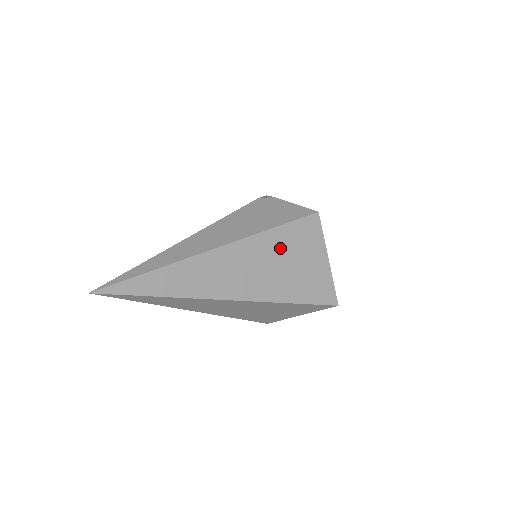
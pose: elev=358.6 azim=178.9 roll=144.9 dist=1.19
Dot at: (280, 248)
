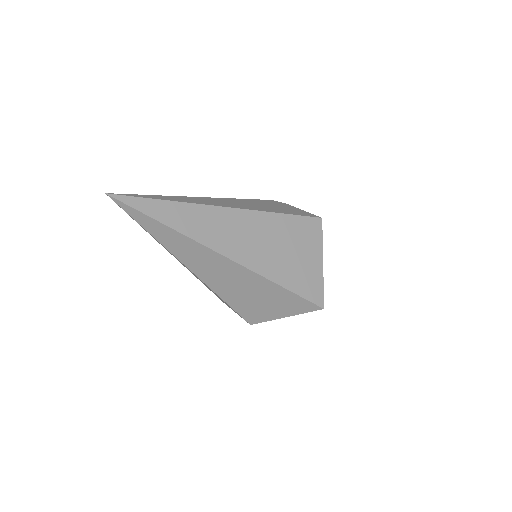
Dot at: (281, 232)
